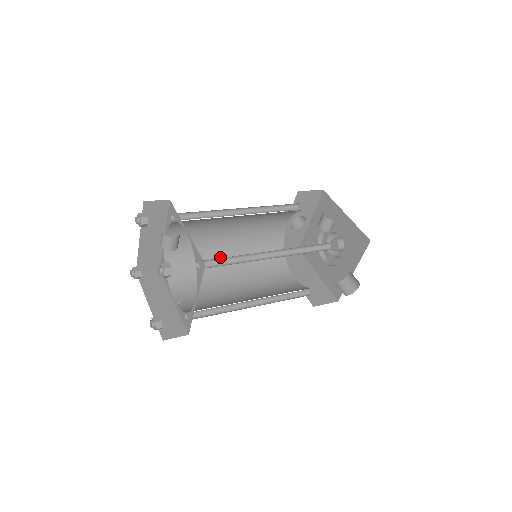
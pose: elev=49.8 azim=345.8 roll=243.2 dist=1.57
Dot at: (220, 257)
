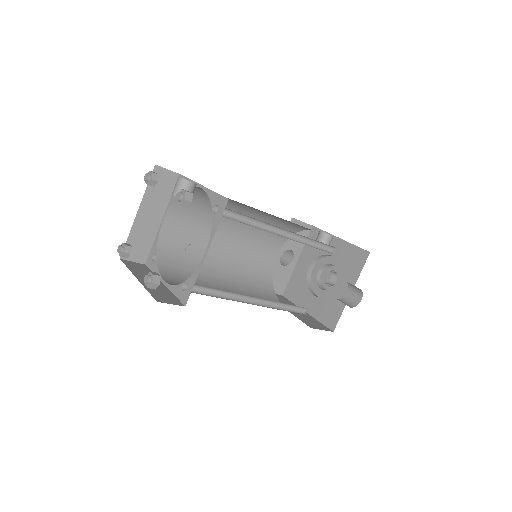
Dot at: (212, 265)
